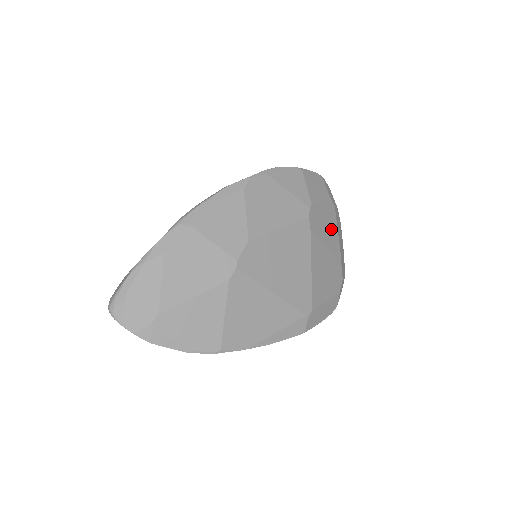
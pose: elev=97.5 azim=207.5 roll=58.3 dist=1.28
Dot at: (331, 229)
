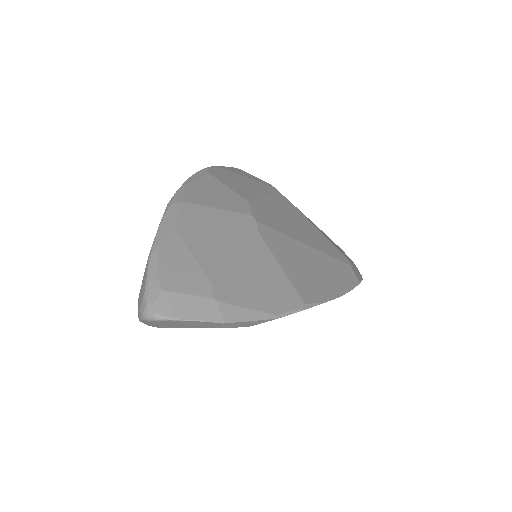
Dot at: occluded
